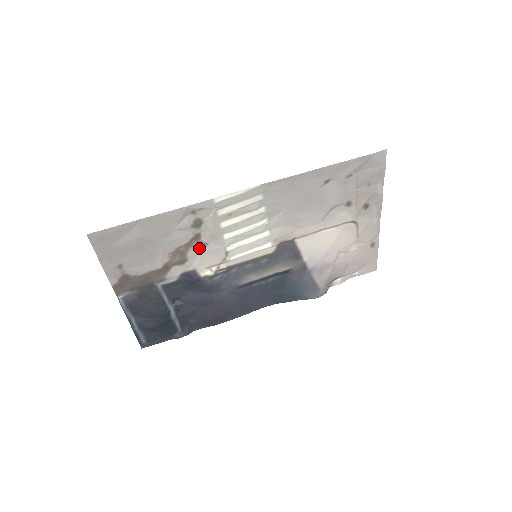
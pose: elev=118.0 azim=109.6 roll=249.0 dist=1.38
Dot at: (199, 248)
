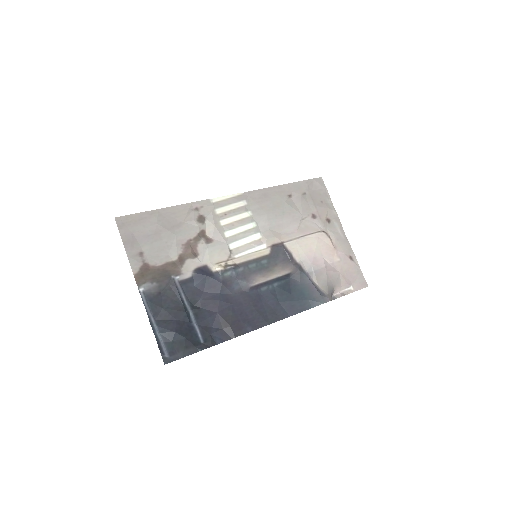
Dot at: (206, 243)
